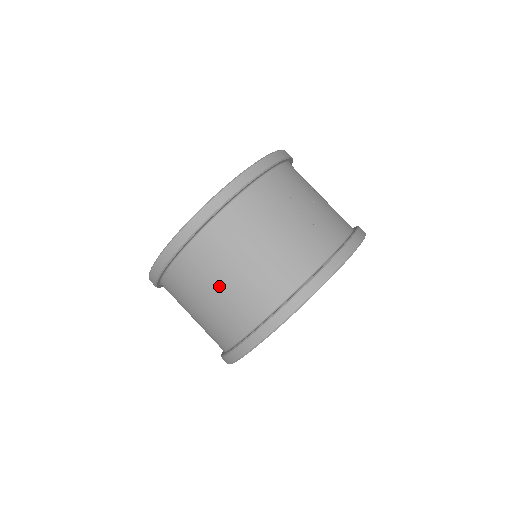
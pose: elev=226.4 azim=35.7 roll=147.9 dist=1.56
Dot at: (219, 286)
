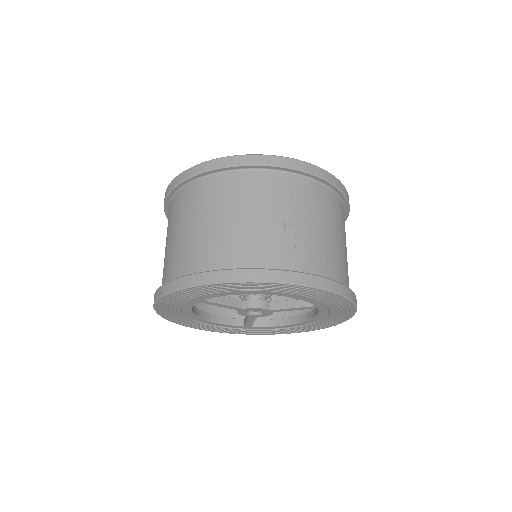
Dot at: (184, 228)
